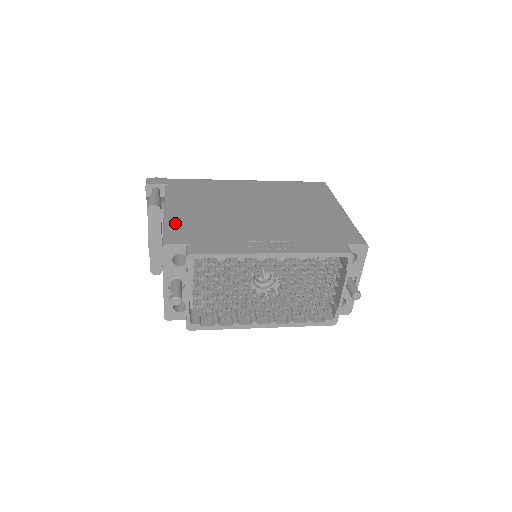
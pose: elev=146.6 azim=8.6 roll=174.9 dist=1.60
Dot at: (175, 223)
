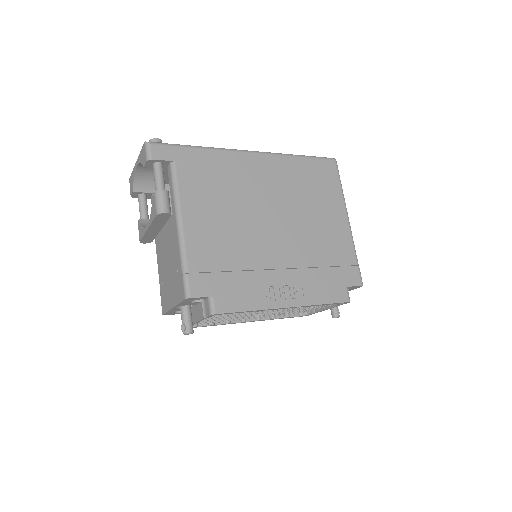
Dot at: (194, 255)
